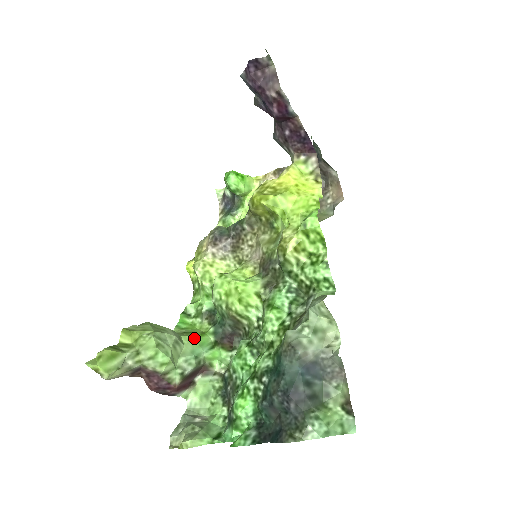
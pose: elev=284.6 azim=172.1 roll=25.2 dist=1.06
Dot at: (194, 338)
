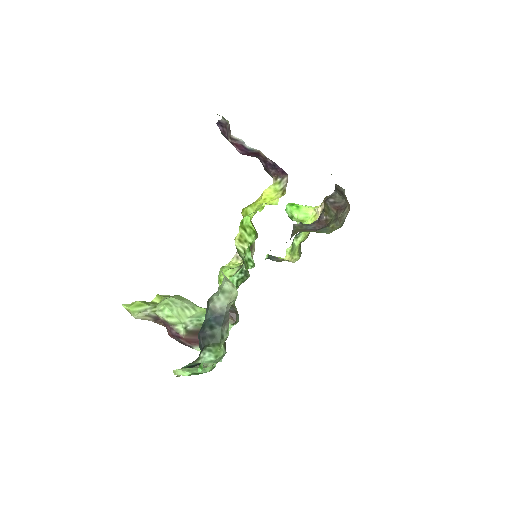
Dot at: occluded
